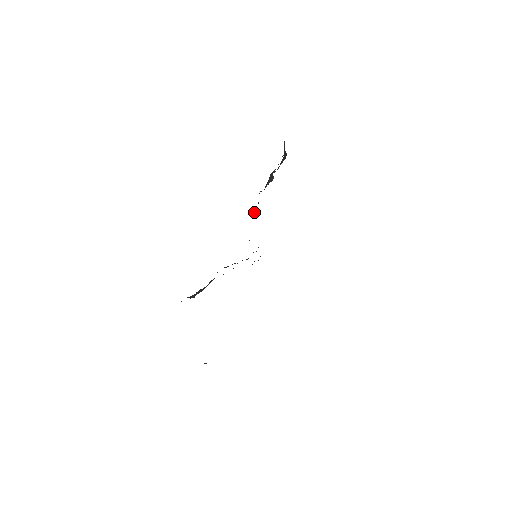
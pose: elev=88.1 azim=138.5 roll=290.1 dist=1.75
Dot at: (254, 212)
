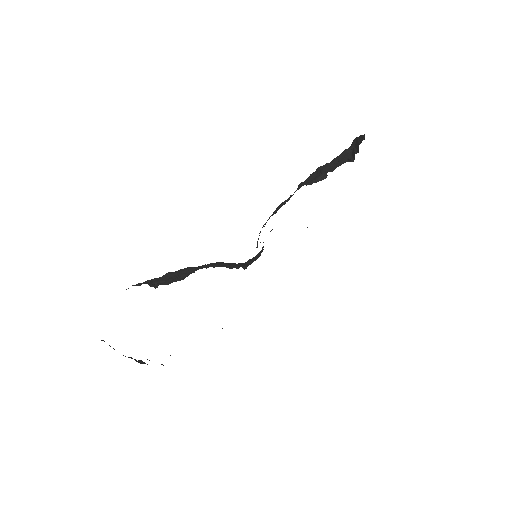
Dot at: (279, 208)
